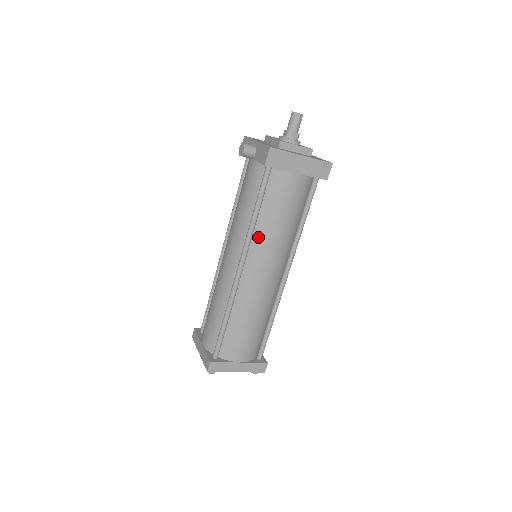
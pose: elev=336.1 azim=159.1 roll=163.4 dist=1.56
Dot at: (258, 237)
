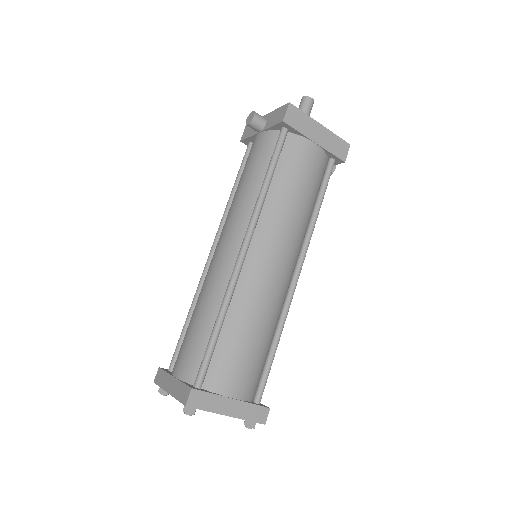
Dot at: (268, 212)
